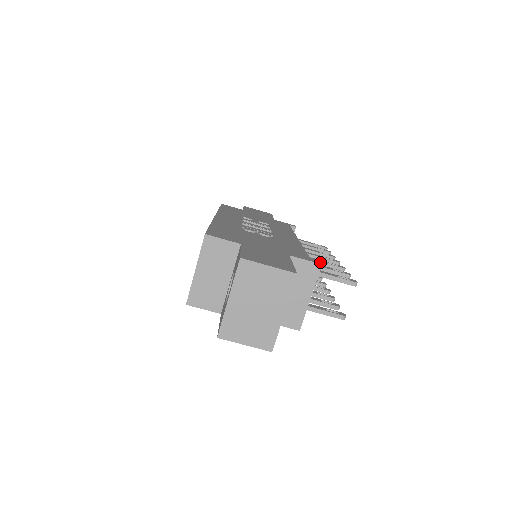
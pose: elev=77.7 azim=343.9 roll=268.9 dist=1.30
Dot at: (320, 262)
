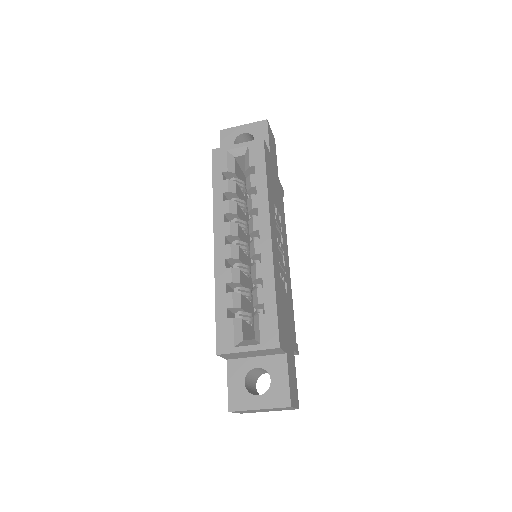
Dot at: occluded
